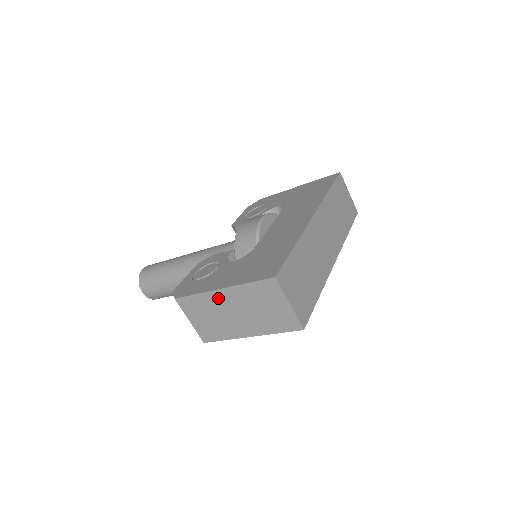
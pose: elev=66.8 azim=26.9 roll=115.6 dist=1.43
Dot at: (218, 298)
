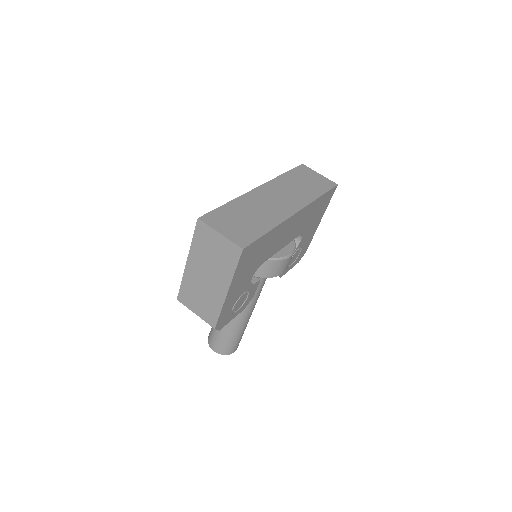
Dot at: (191, 273)
